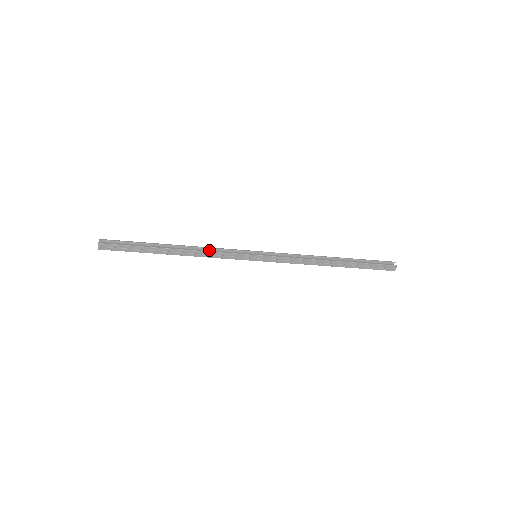
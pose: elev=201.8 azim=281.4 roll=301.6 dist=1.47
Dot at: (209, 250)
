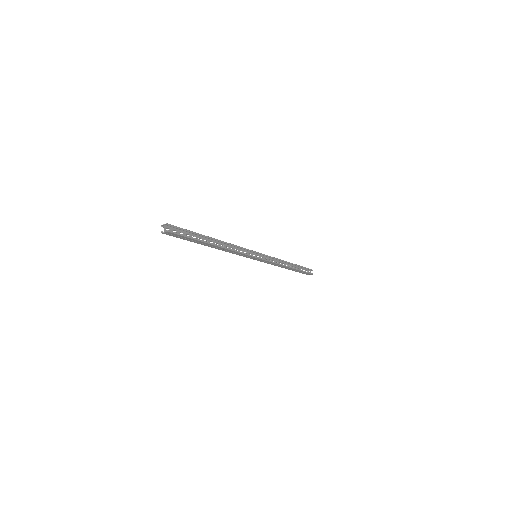
Dot at: (233, 246)
